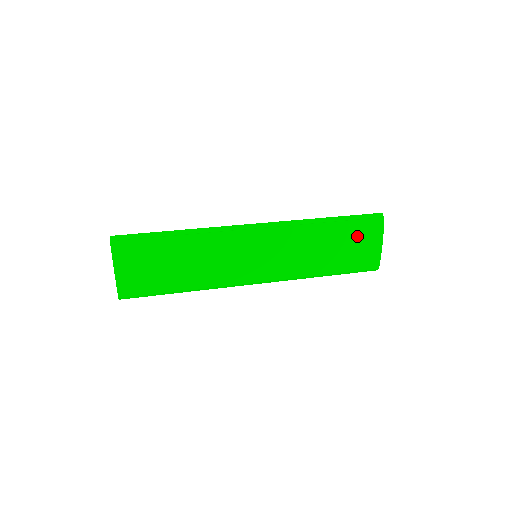
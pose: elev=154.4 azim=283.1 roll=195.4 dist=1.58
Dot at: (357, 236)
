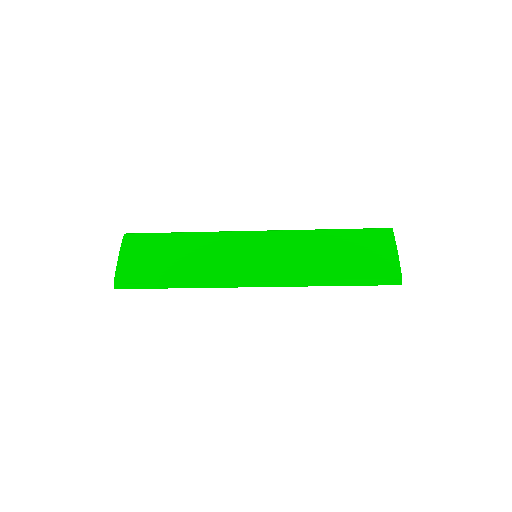
Dot at: (365, 242)
